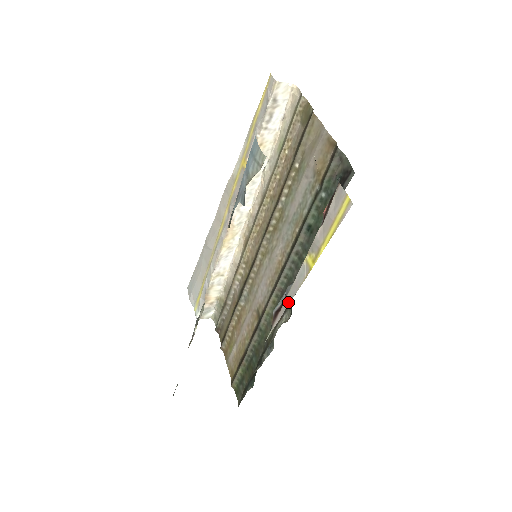
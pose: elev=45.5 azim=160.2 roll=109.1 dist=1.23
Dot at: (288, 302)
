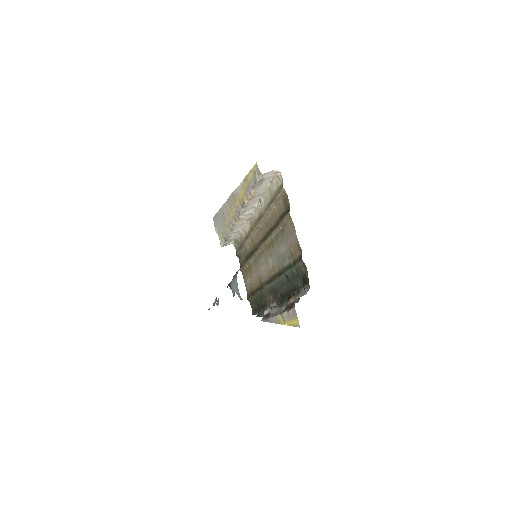
Dot at: (271, 322)
